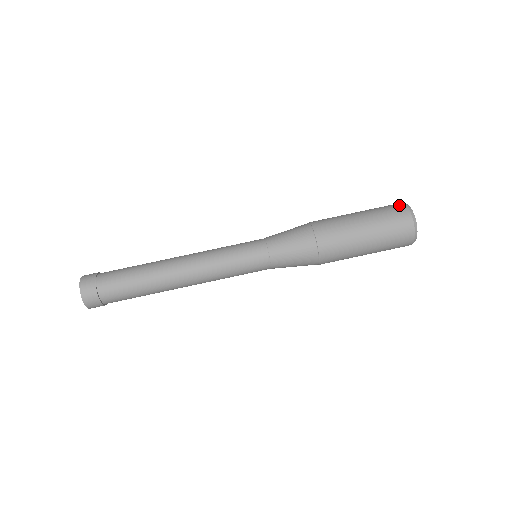
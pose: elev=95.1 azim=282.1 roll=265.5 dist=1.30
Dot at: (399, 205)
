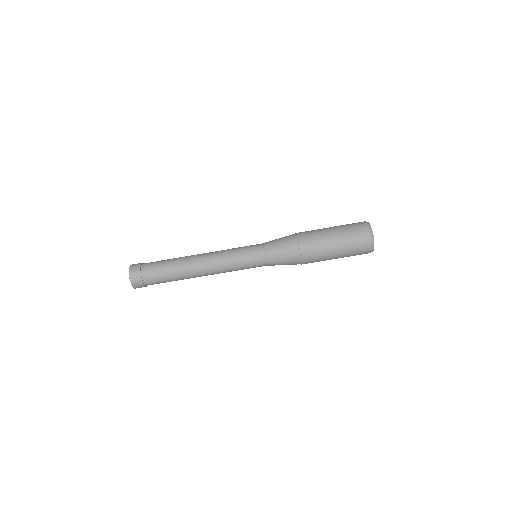
Dot at: (362, 222)
